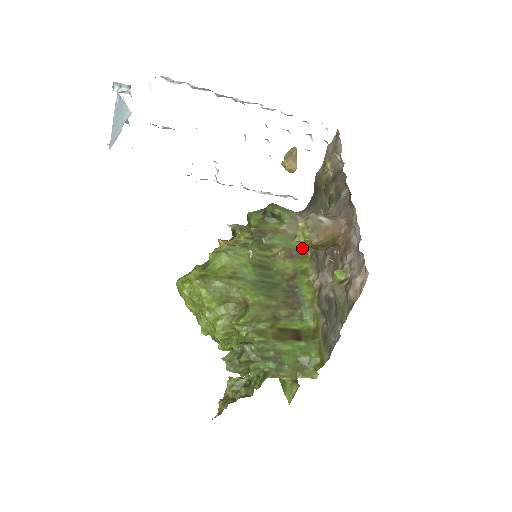
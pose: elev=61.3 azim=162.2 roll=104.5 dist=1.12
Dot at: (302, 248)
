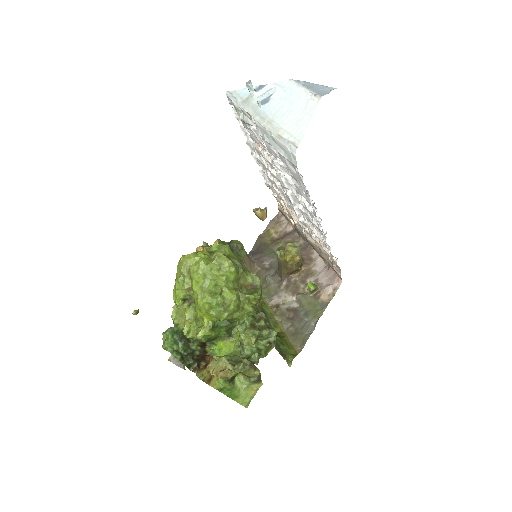
Dot at: occluded
